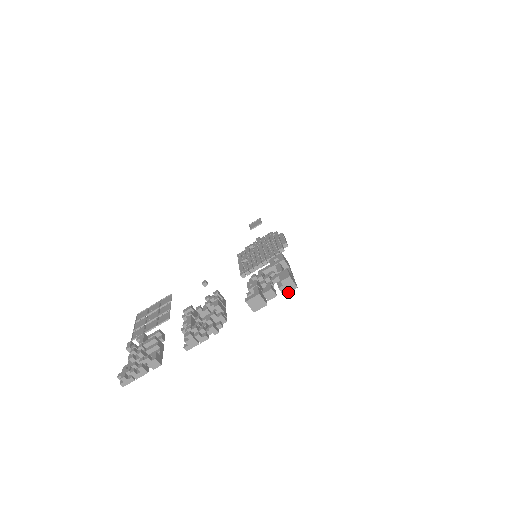
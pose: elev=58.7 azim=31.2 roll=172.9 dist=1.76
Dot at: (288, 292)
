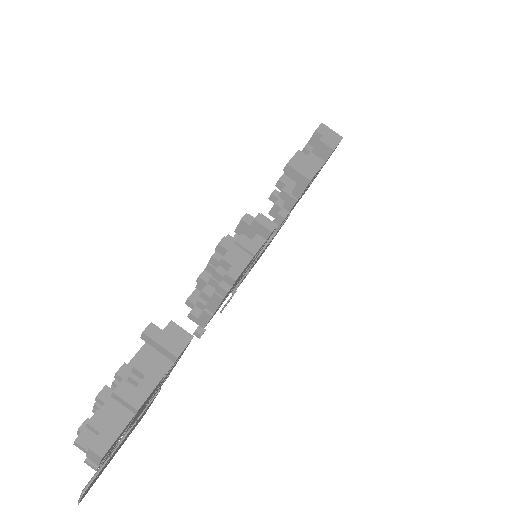
Dot at: (336, 145)
